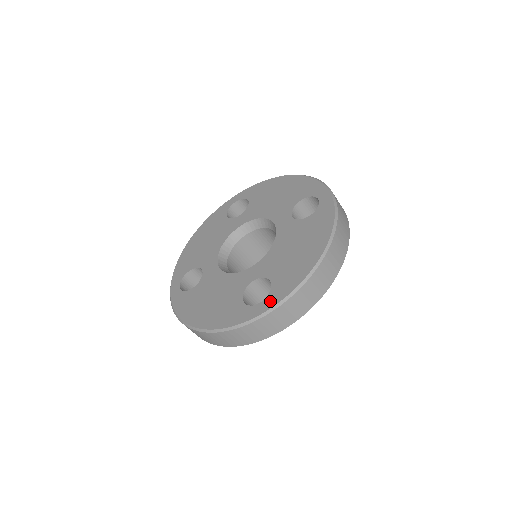
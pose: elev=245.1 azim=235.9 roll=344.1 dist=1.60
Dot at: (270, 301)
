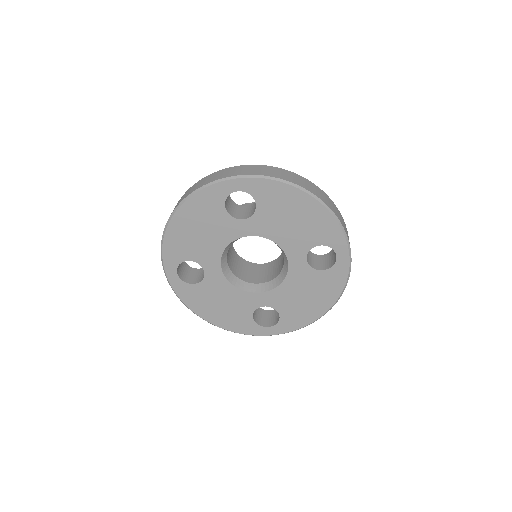
Dot at: (278, 330)
